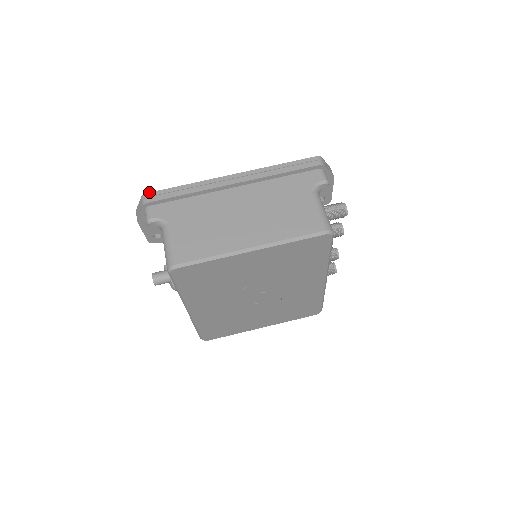
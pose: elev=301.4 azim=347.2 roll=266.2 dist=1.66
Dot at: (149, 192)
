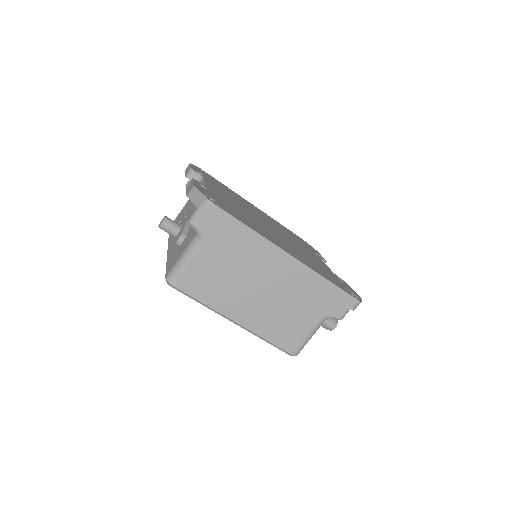
Dot at: occluded
